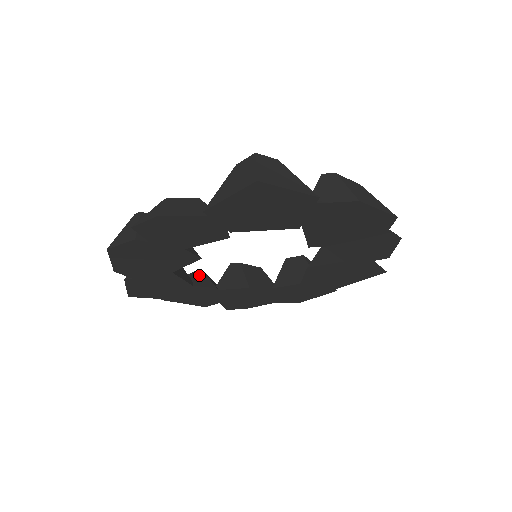
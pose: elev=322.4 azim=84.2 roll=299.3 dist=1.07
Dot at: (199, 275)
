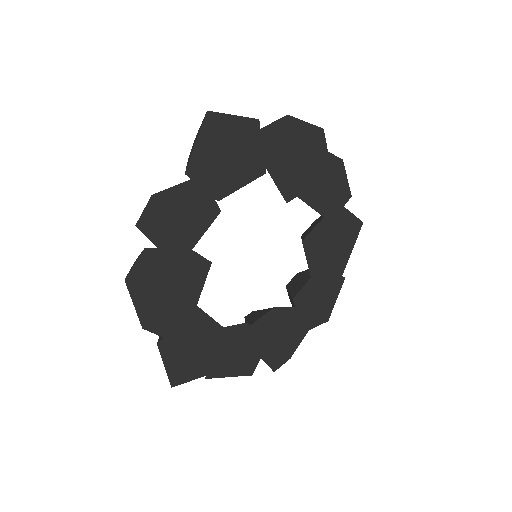
Dot at: occluded
